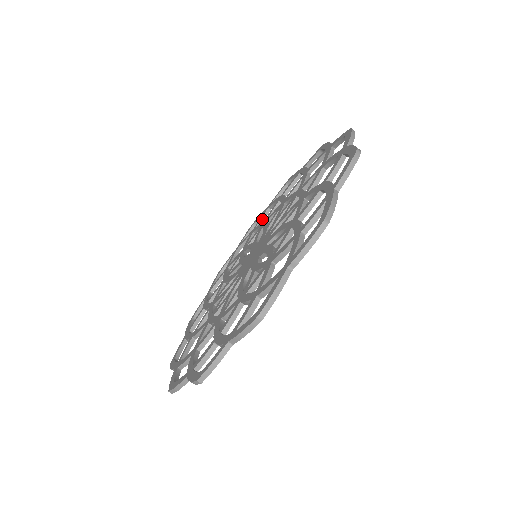
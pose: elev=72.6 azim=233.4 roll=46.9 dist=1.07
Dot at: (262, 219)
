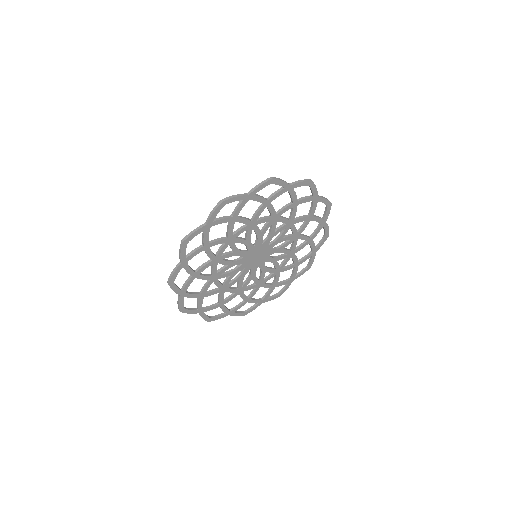
Dot at: (255, 299)
